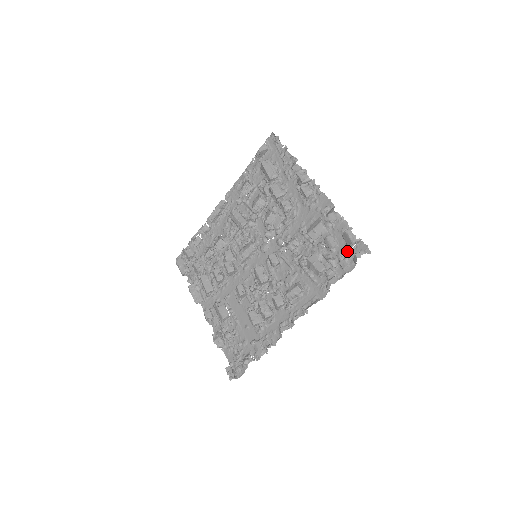
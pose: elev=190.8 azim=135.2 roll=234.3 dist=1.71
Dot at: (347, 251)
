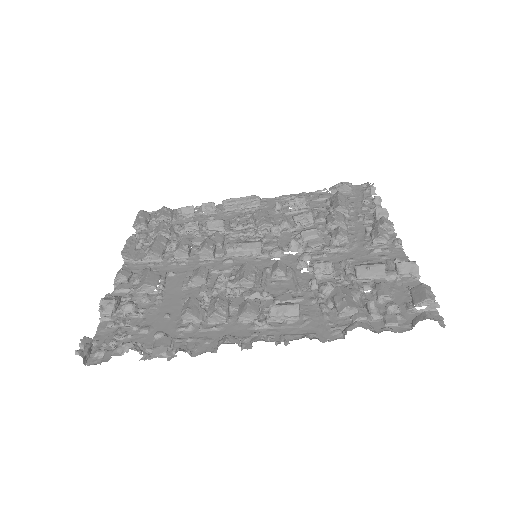
Dot at: (404, 310)
